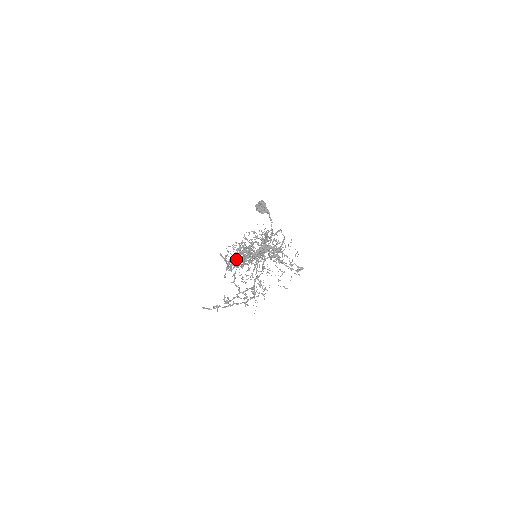
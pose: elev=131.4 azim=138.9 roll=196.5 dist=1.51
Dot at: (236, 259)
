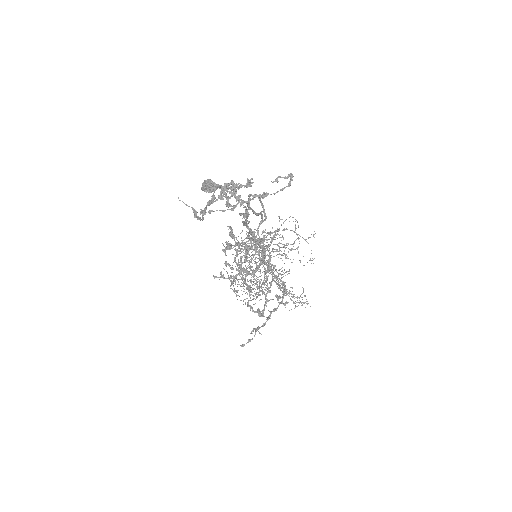
Dot at: (236, 270)
